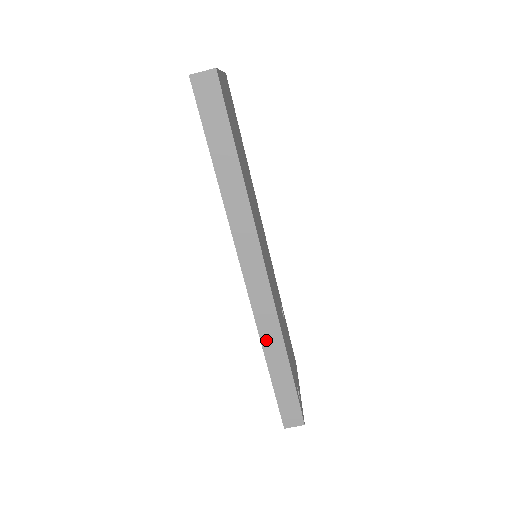
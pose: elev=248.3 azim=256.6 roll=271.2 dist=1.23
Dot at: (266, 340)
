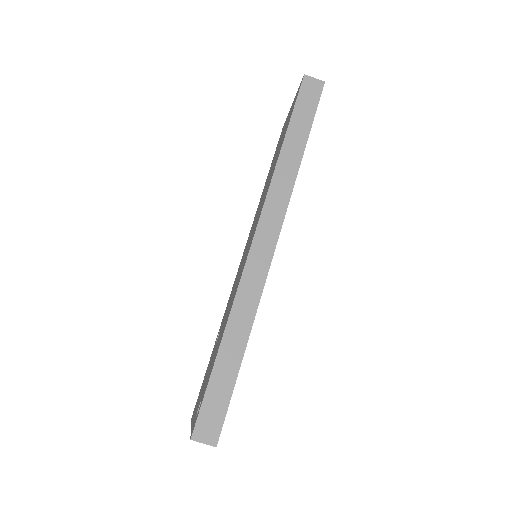
Dot at: (237, 313)
